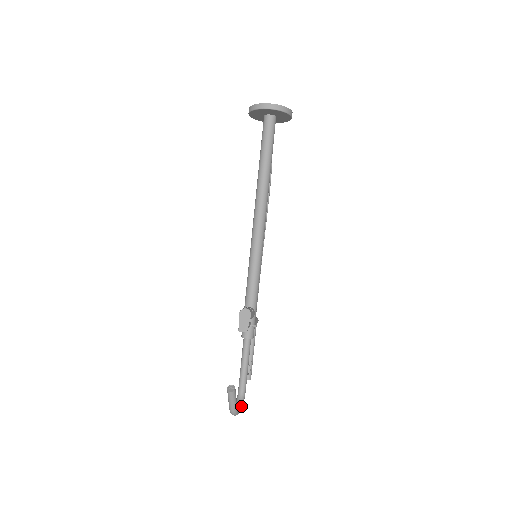
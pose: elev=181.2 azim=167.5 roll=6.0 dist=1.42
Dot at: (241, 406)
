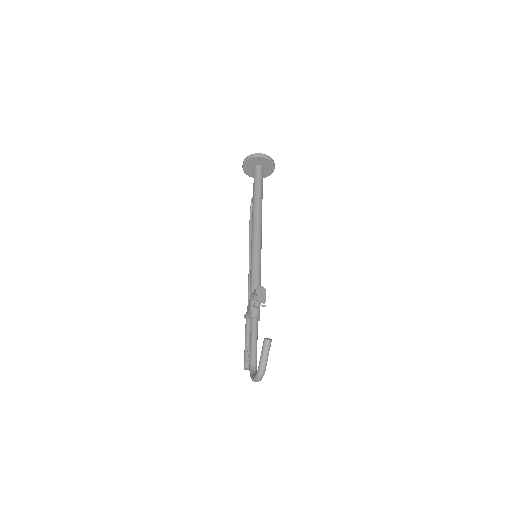
Dot at: occluded
